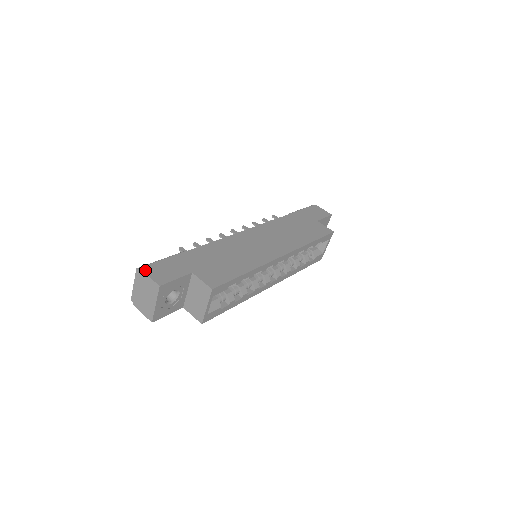
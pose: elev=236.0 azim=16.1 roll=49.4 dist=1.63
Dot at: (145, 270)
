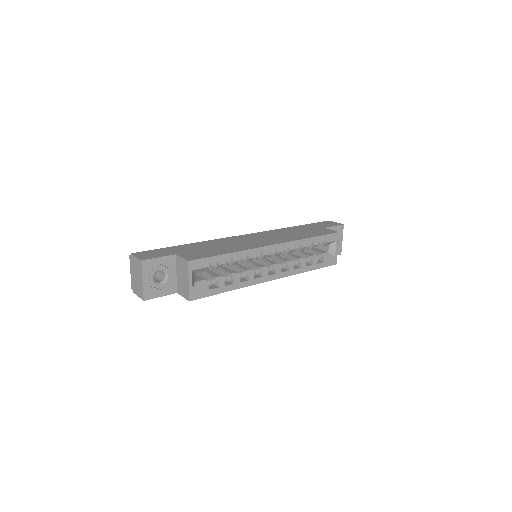
Dot at: (134, 254)
